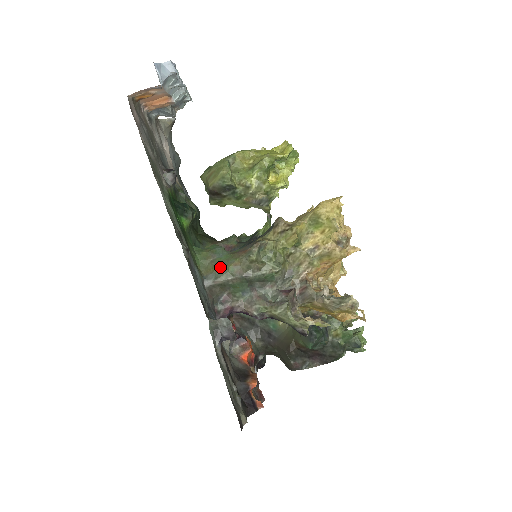
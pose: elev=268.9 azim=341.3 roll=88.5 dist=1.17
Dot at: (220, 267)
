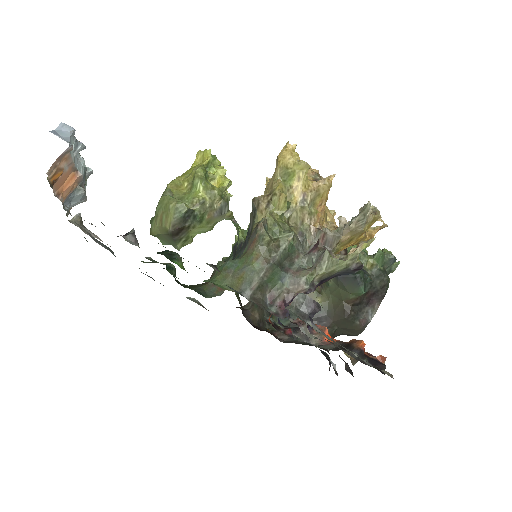
Dot at: (245, 273)
